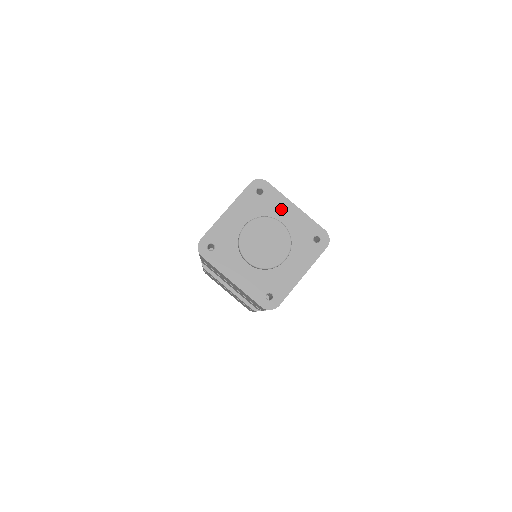
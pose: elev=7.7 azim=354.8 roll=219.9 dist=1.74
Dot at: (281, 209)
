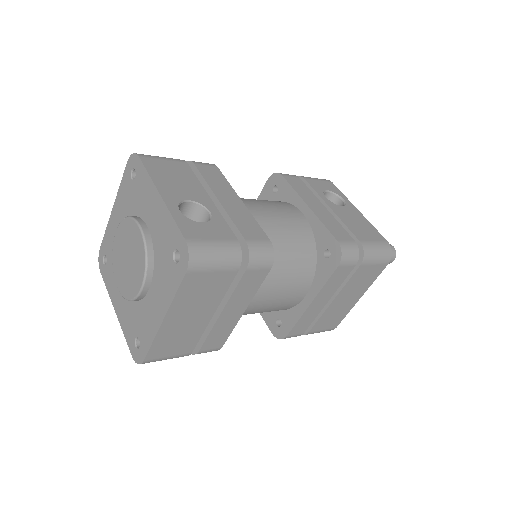
Dot at: (148, 201)
